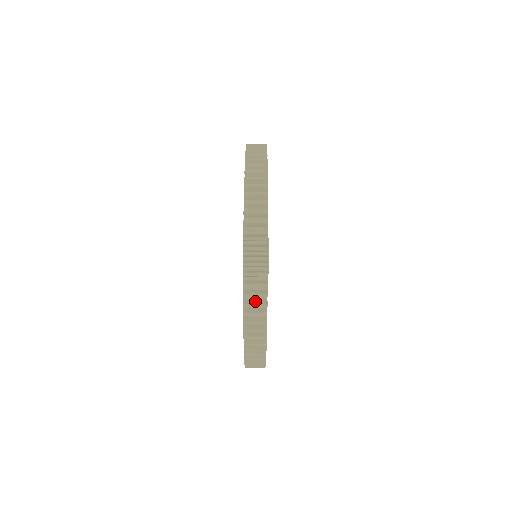
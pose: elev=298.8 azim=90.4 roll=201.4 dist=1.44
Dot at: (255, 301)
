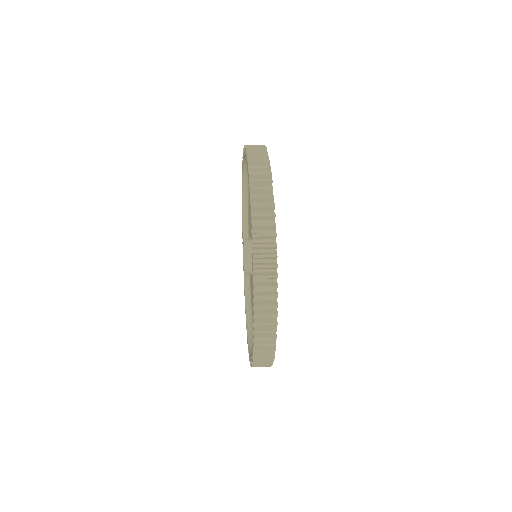
Dot at: (264, 233)
